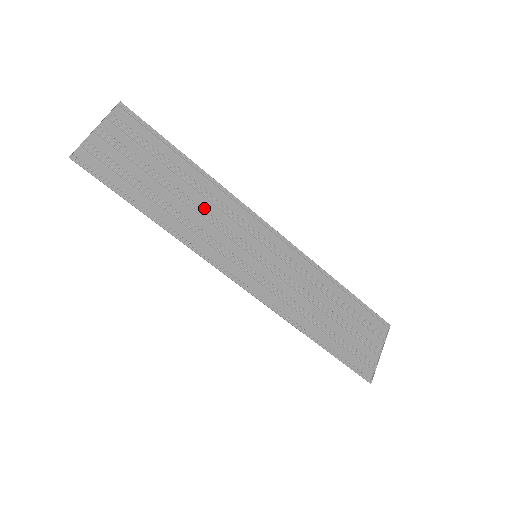
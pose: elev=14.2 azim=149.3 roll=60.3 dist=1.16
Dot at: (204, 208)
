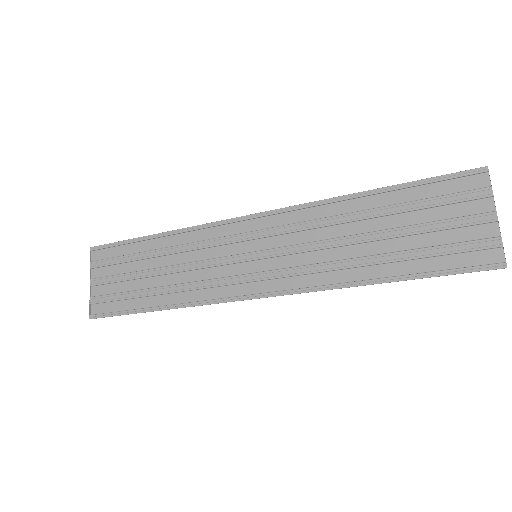
Dot at: (187, 261)
